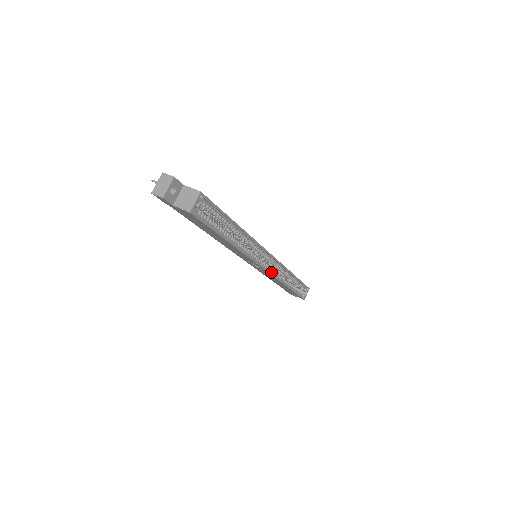
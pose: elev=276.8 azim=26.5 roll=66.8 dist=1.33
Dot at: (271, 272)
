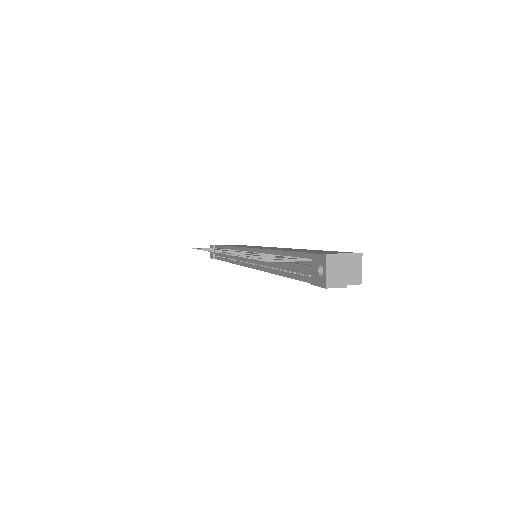
Dot at: occluded
